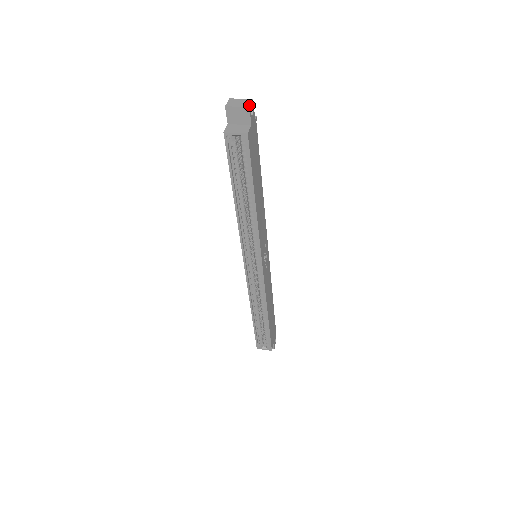
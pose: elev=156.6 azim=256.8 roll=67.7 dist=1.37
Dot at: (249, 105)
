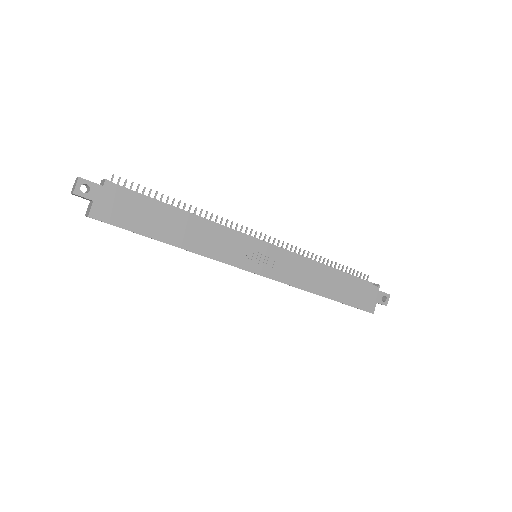
Dot at: (73, 190)
